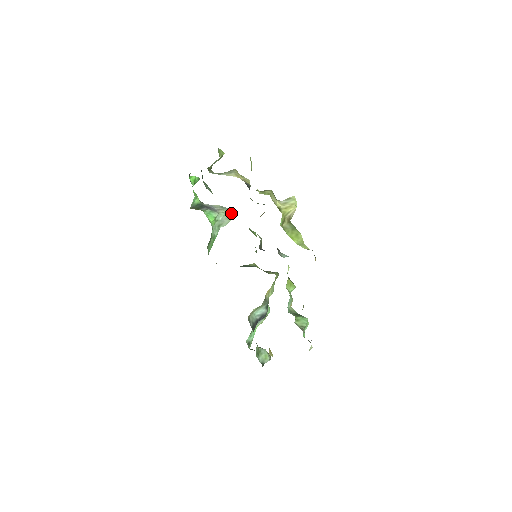
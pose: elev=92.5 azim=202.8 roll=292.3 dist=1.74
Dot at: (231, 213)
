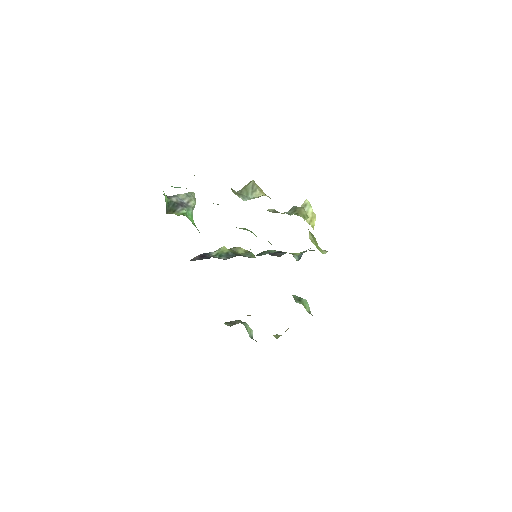
Dot at: (195, 198)
